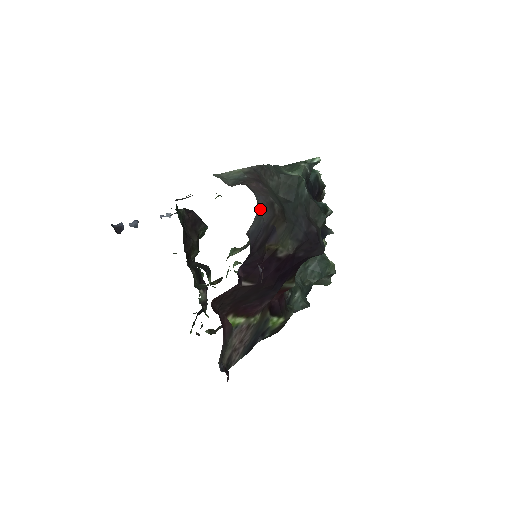
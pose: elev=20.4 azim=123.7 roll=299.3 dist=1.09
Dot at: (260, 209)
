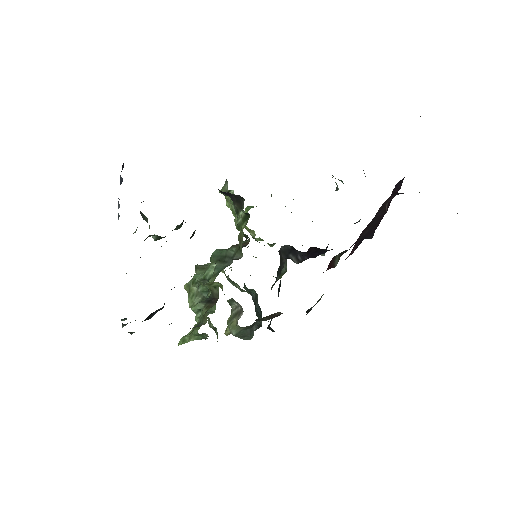
Dot at: occluded
